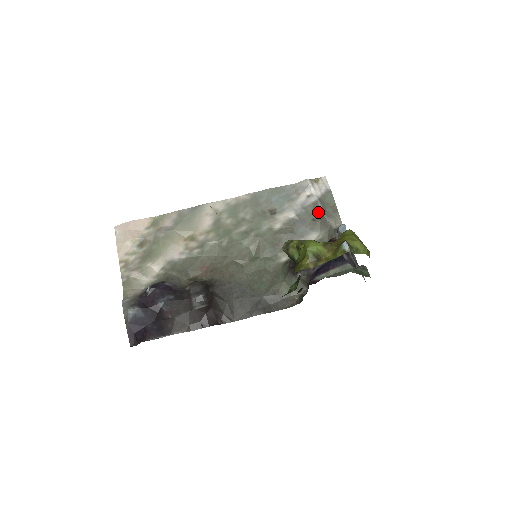
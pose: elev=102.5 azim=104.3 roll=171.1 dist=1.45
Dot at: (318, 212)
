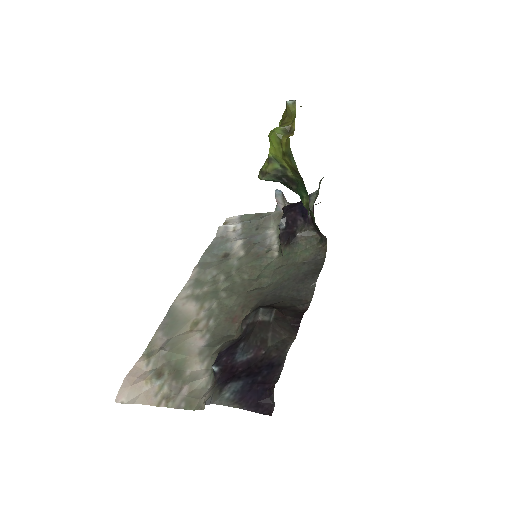
Dot at: (252, 224)
